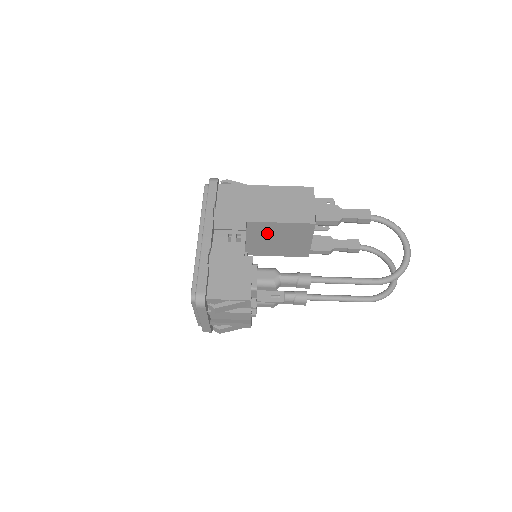
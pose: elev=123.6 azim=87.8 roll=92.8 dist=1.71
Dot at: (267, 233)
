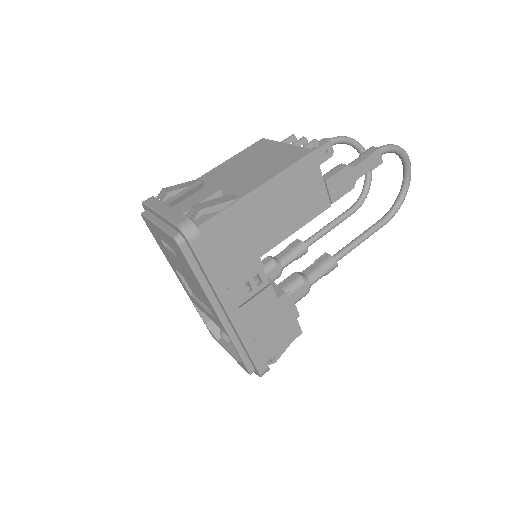
Dot at: occluded
